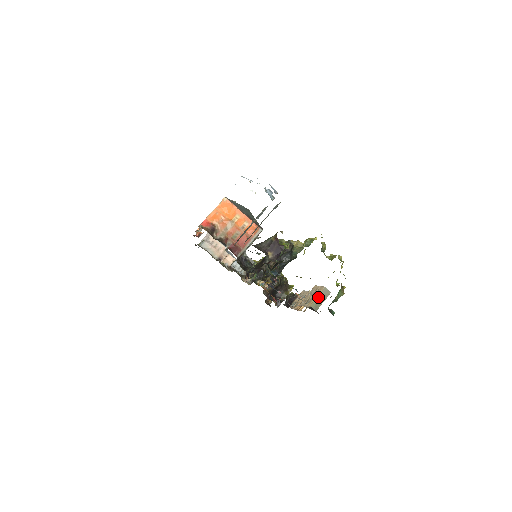
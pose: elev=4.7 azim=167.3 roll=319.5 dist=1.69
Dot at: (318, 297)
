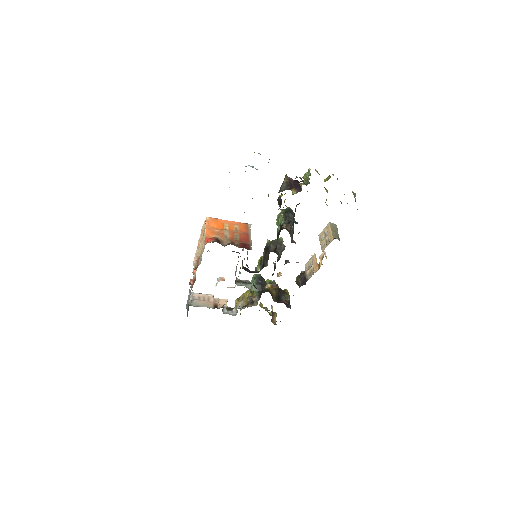
Dot at: (332, 231)
